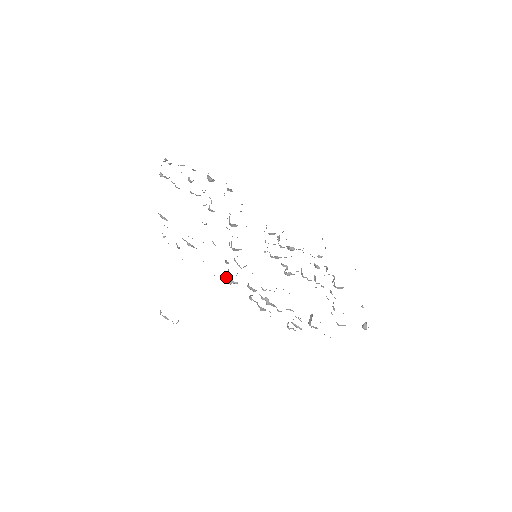
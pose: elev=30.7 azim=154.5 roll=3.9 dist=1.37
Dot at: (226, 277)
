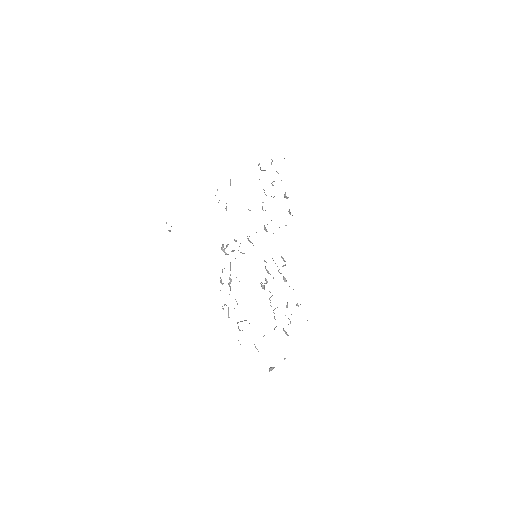
Dot at: occluded
